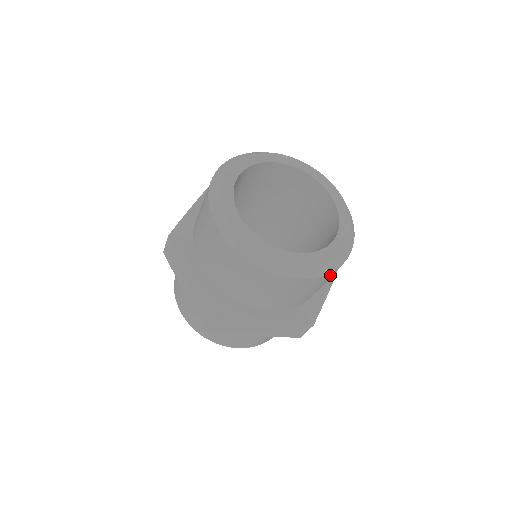
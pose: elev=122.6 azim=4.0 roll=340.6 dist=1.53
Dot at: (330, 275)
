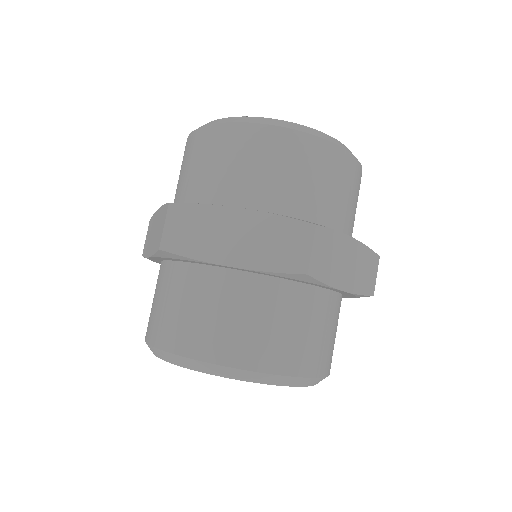
Dot at: occluded
